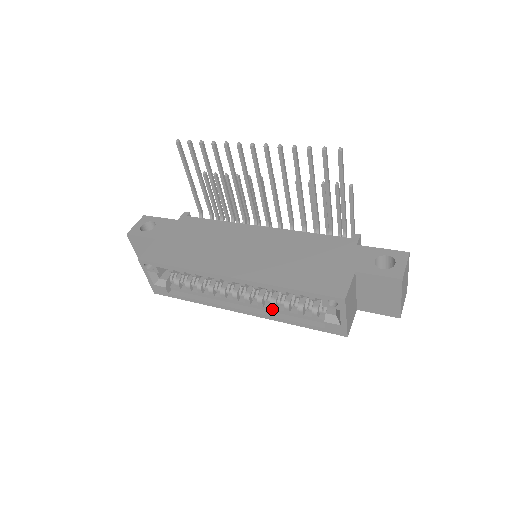
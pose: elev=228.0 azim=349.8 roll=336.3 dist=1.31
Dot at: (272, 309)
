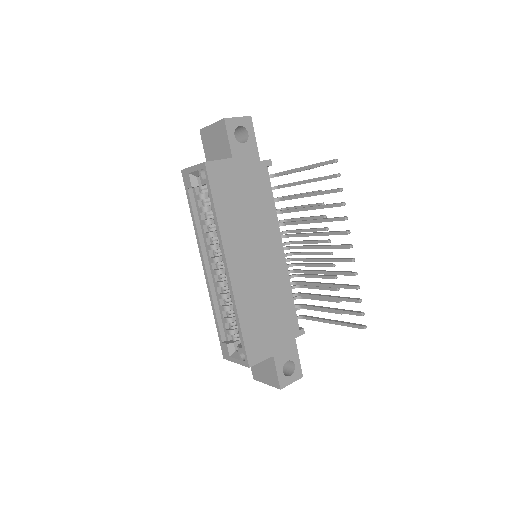
Dot at: (218, 295)
